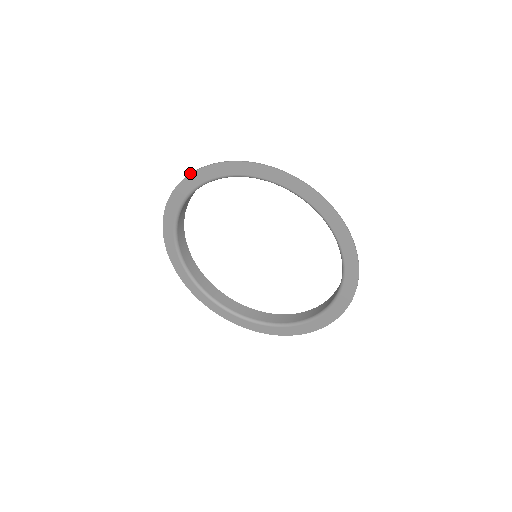
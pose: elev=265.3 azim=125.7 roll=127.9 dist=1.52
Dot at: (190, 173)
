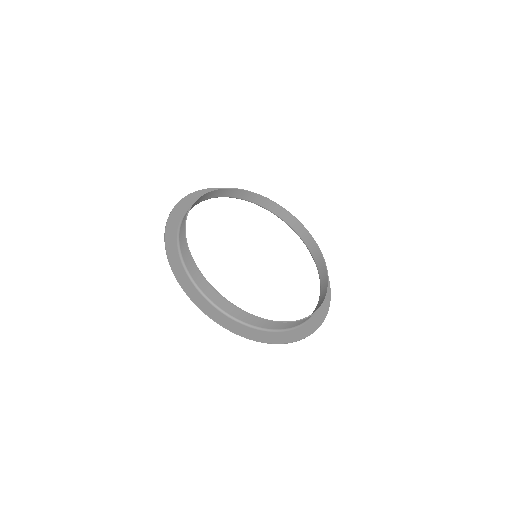
Dot at: (171, 268)
